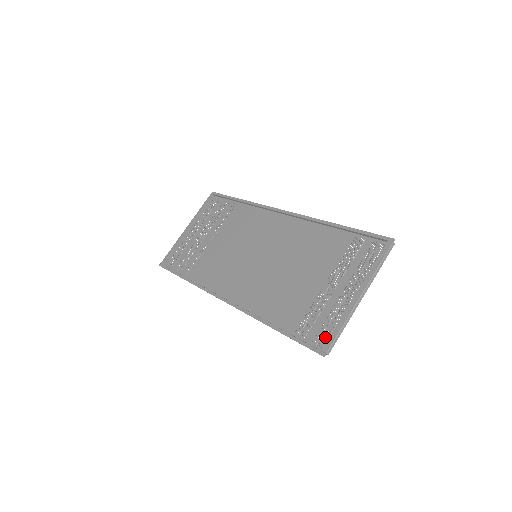
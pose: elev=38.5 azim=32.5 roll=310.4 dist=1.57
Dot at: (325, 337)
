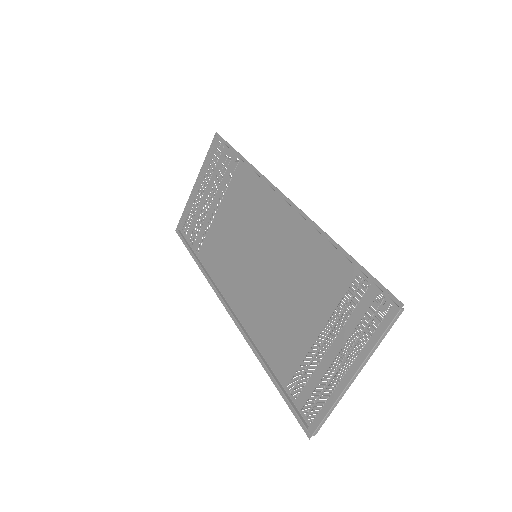
Dot at: (314, 410)
